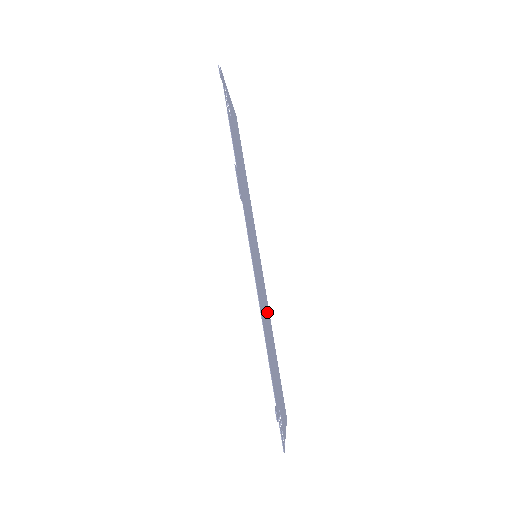
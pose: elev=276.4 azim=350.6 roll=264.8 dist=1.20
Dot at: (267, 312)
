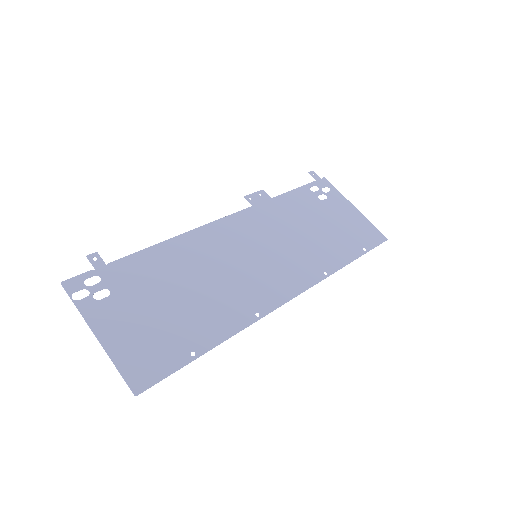
Dot at: (230, 299)
